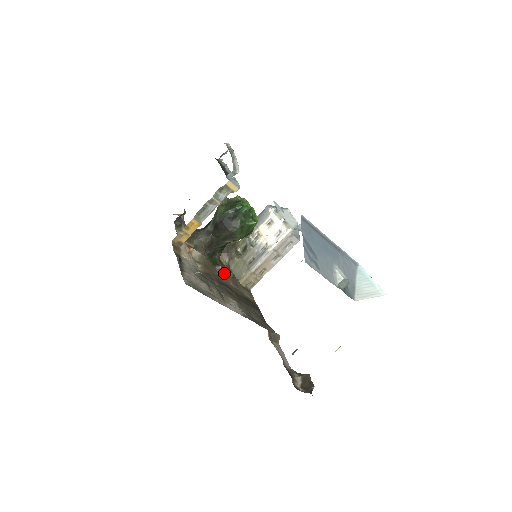
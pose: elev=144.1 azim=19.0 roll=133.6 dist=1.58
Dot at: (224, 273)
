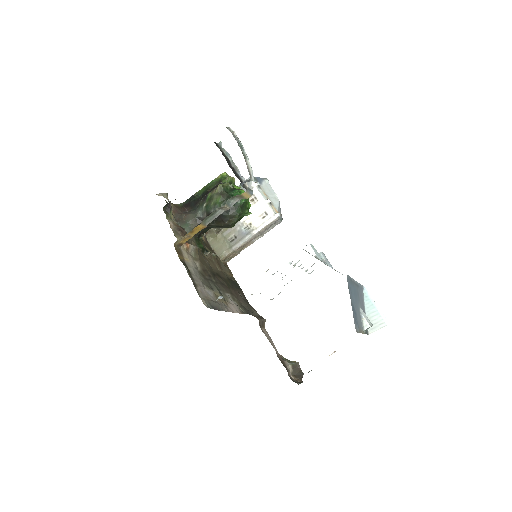
Dot at: (211, 257)
